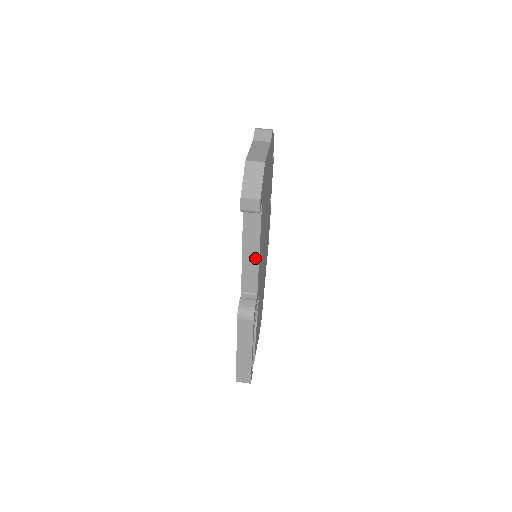
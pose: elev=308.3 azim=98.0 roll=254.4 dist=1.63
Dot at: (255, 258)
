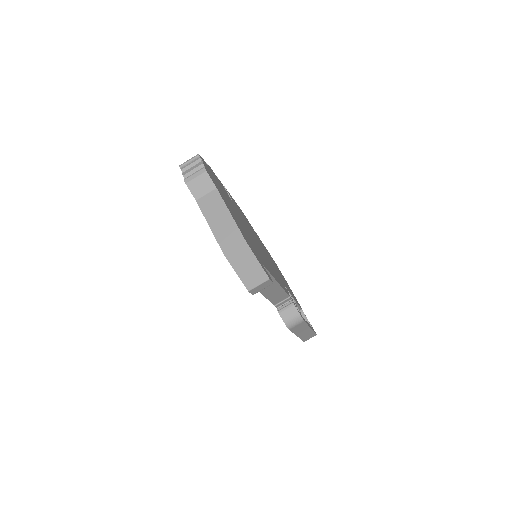
Dot at: (276, 287)
